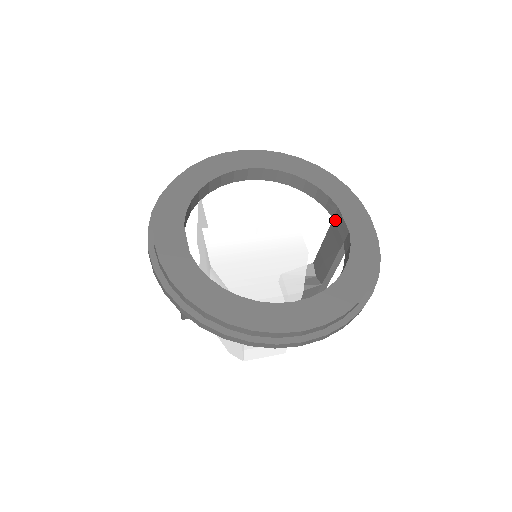
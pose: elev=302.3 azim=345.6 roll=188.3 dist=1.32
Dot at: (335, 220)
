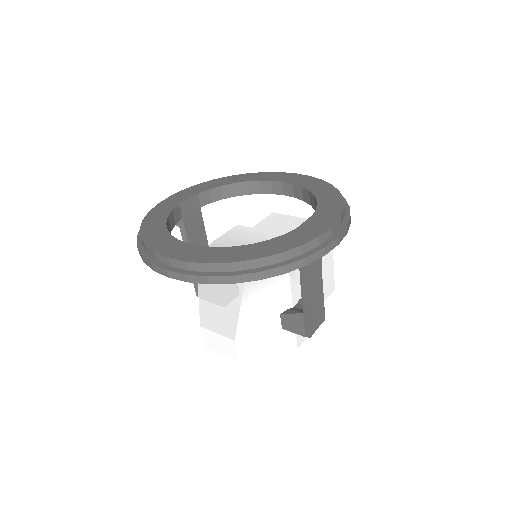
Dot at: occluded
